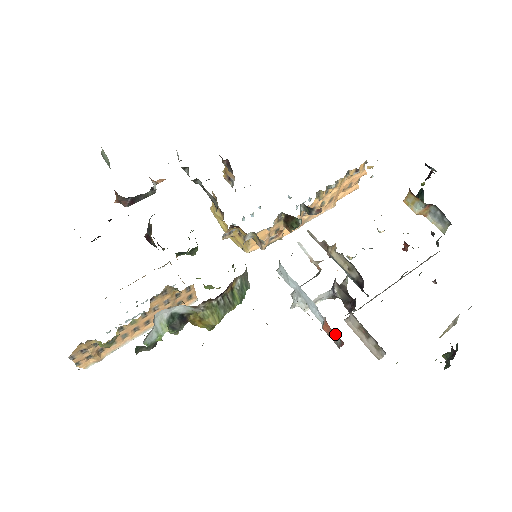
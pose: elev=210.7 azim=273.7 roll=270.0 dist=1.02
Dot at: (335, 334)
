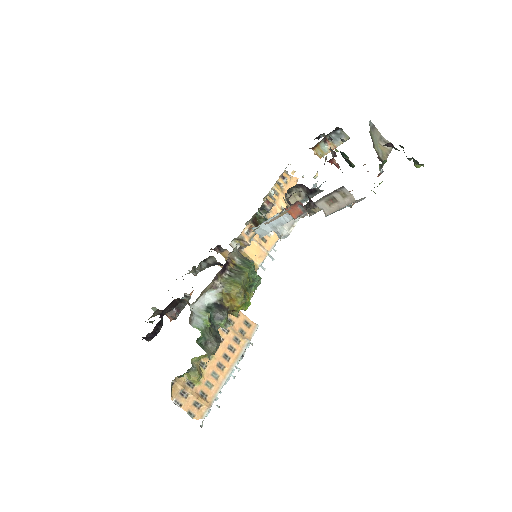
Dot at: (293, 206)
